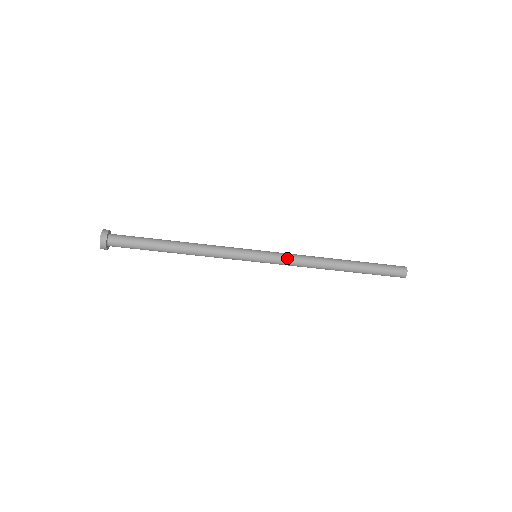
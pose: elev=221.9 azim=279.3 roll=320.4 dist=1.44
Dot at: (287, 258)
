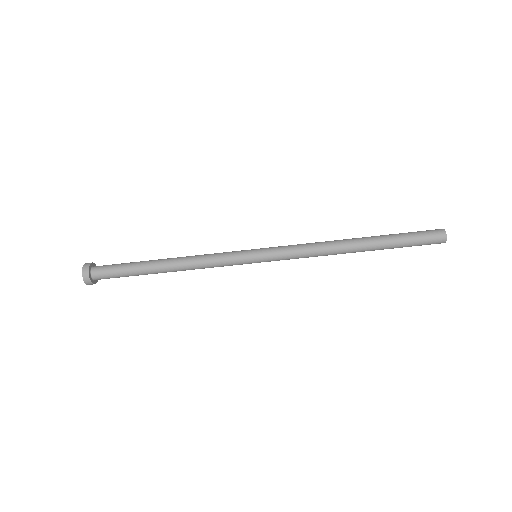
Dot at: (291, 248)
